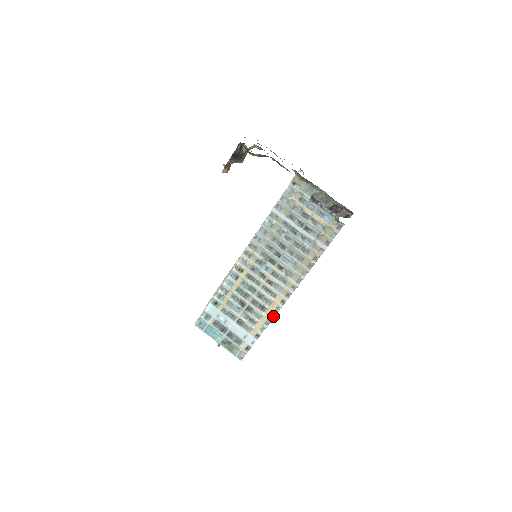
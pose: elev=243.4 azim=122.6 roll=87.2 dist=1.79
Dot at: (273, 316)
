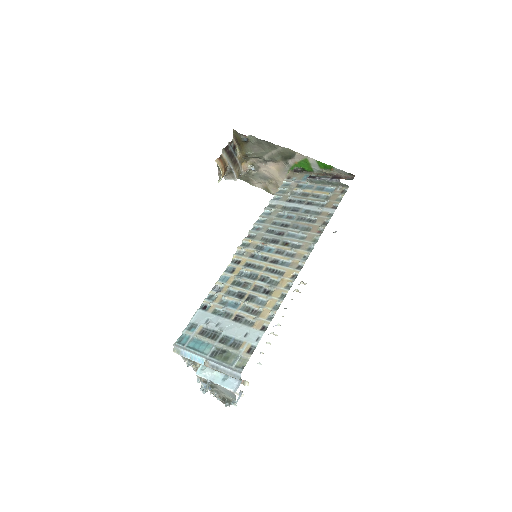
Dot at: (283, 296)
